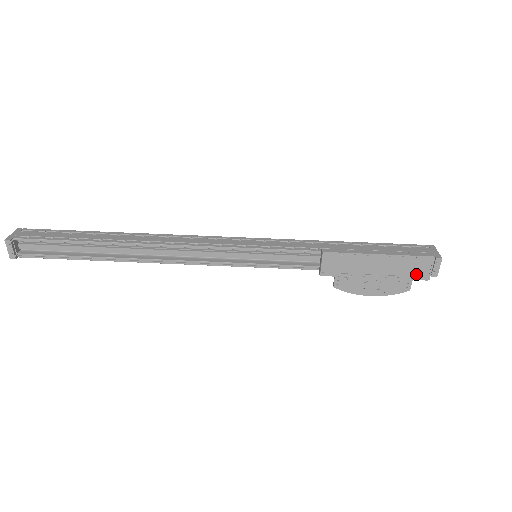
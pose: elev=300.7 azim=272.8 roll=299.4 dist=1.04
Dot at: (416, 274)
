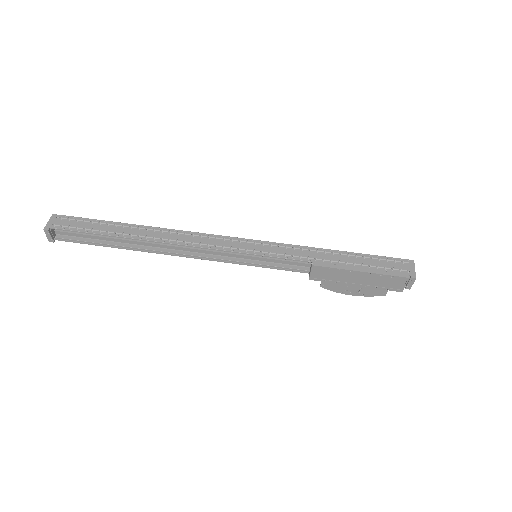
Dot at: (392, 287)
